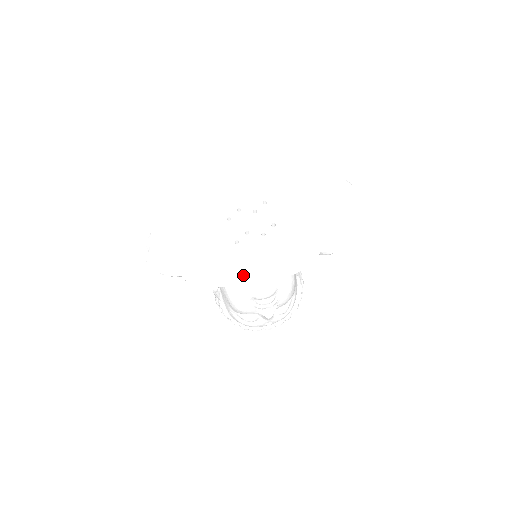
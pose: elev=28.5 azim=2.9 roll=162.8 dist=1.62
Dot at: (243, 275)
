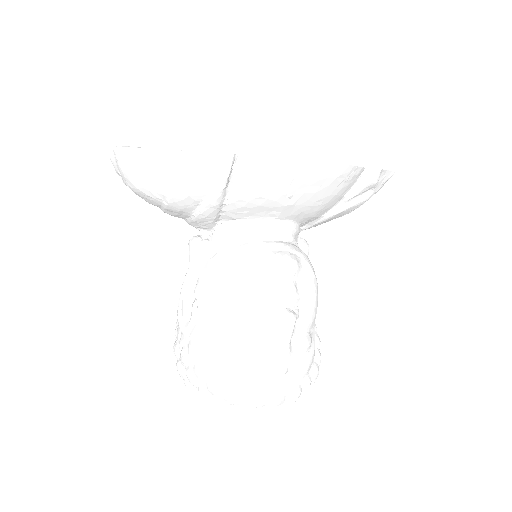
Dot at: occluded
